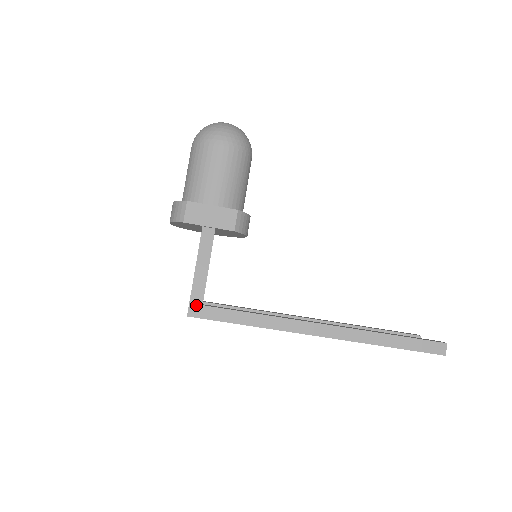
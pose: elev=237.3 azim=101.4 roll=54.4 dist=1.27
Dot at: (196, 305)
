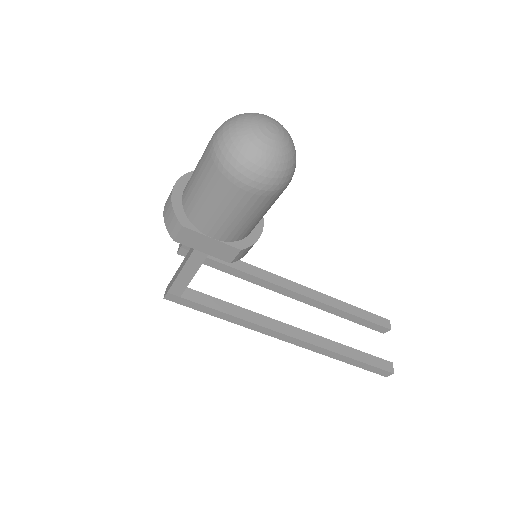
Dot at: (174, 295)
